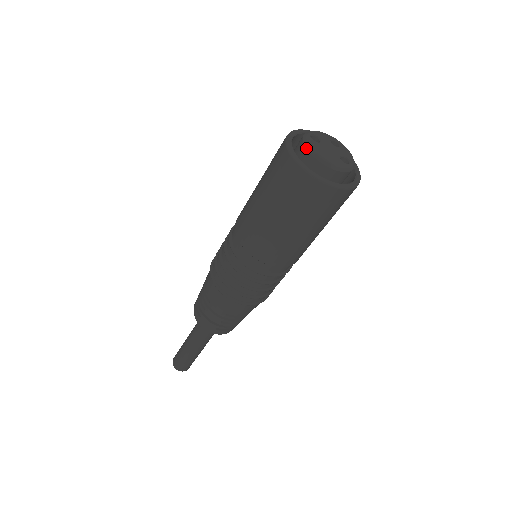
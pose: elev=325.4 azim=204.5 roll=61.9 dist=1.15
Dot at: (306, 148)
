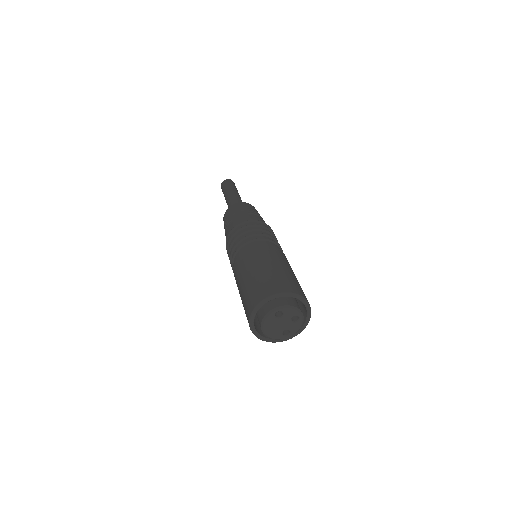
Dot at: (262, 320)
